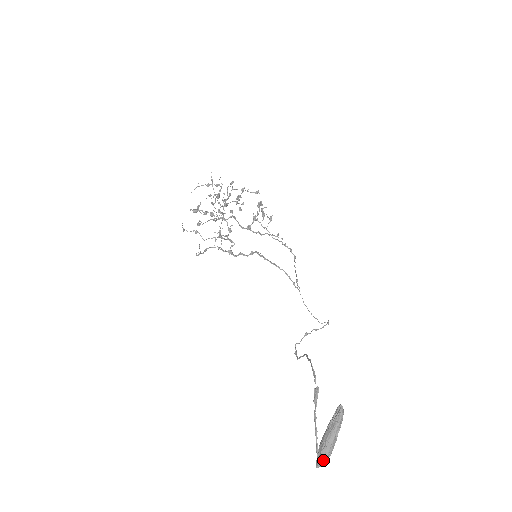
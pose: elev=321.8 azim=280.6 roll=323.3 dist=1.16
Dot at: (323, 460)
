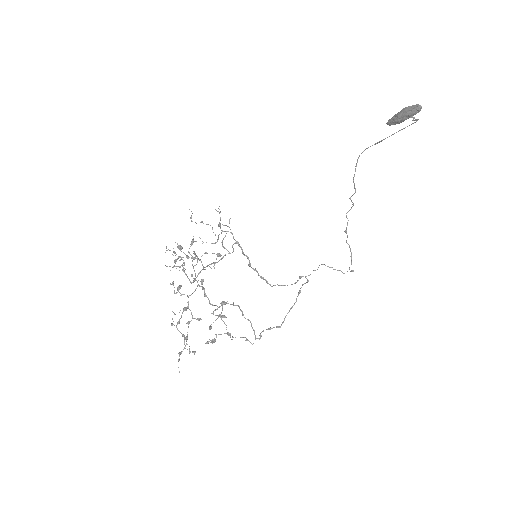
Dot at: (416, 105)
